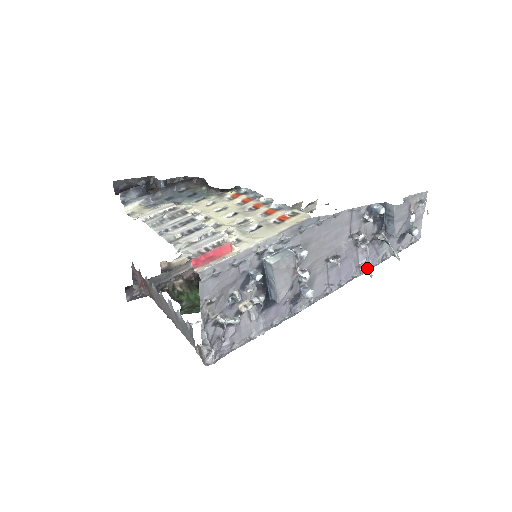
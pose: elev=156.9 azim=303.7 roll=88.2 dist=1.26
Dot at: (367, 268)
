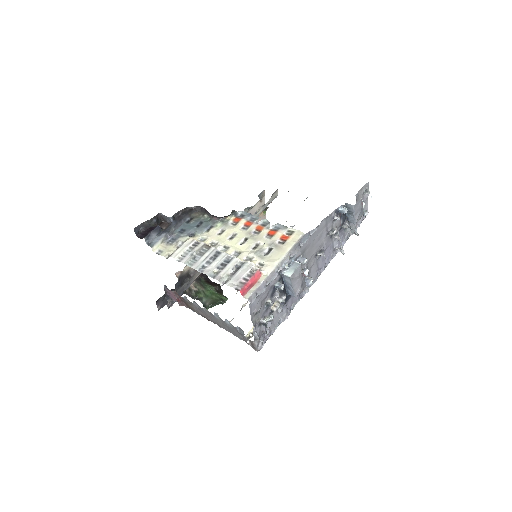
Dot at: (340, 249)
